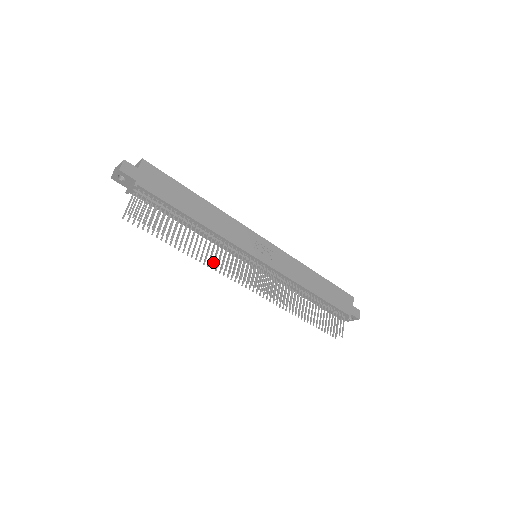
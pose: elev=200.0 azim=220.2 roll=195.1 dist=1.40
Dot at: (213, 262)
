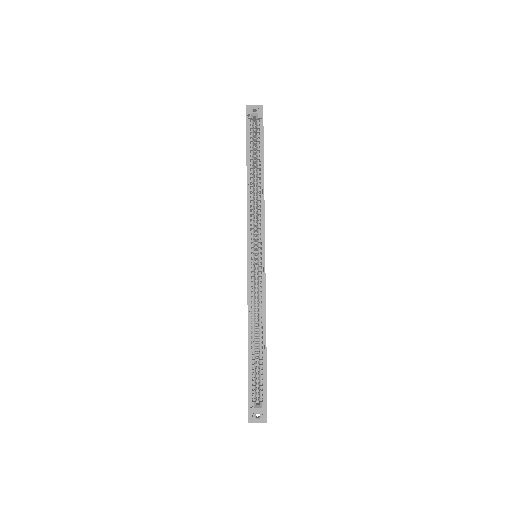
Dot at: occluded
